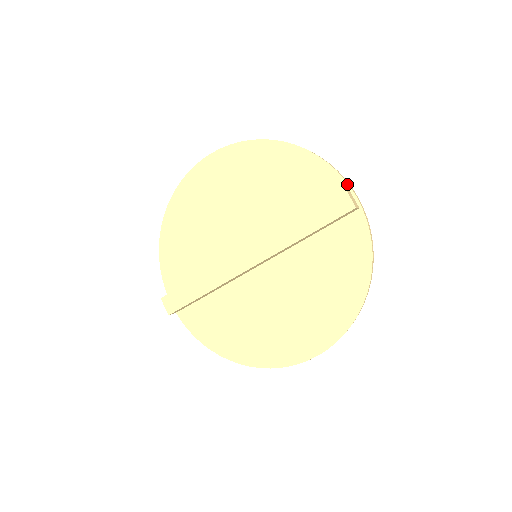
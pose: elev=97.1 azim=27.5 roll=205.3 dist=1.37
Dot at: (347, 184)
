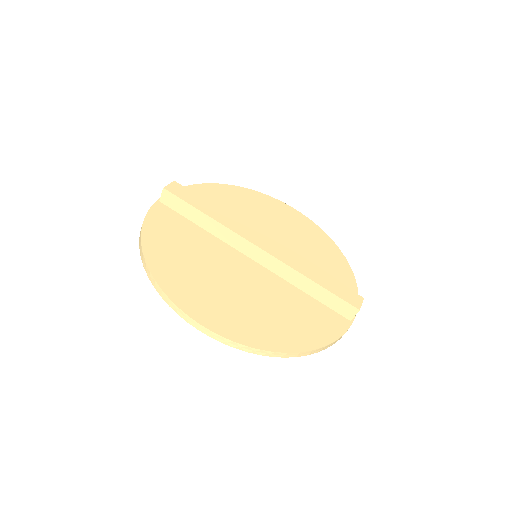
Dot at: occluded
